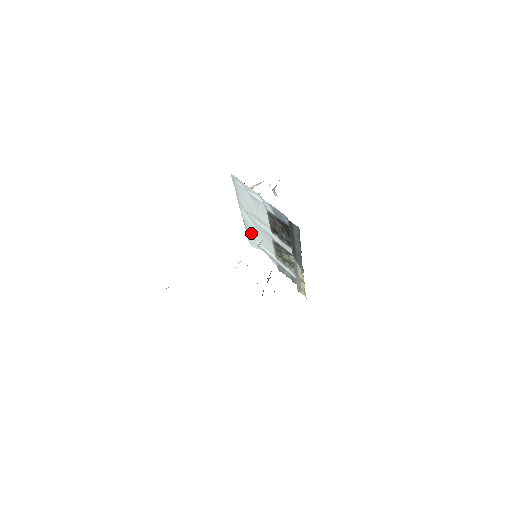
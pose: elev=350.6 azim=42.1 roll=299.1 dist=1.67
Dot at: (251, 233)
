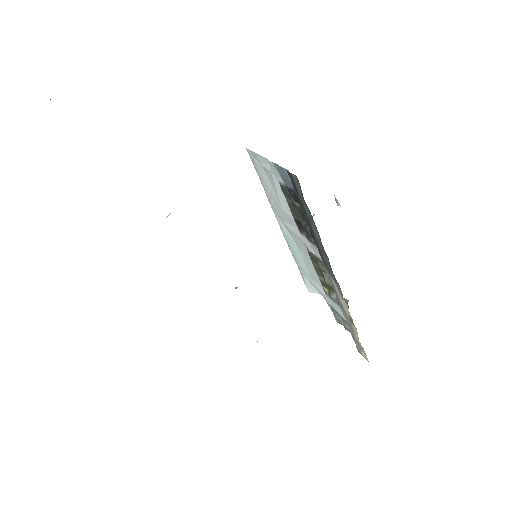
Dot at: (297, 259)
